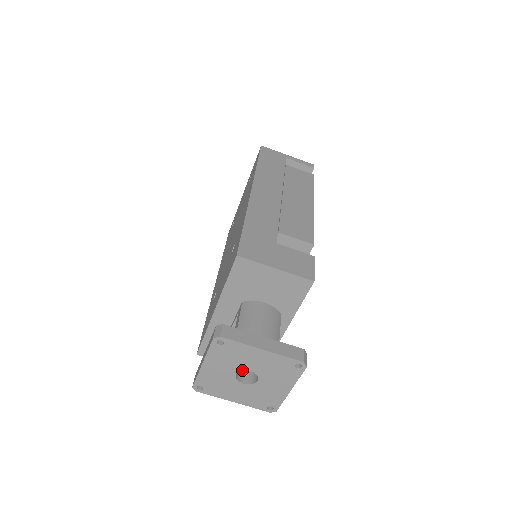
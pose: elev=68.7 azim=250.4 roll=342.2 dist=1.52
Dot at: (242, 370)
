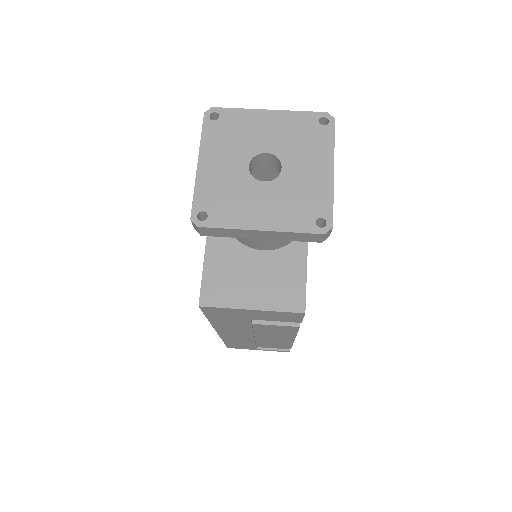
Dot at: (254, 155)
